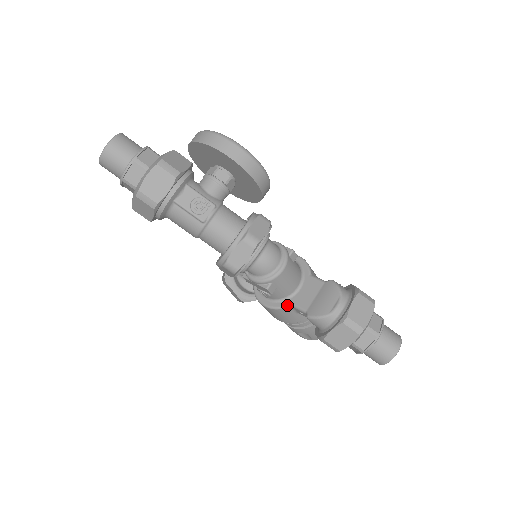
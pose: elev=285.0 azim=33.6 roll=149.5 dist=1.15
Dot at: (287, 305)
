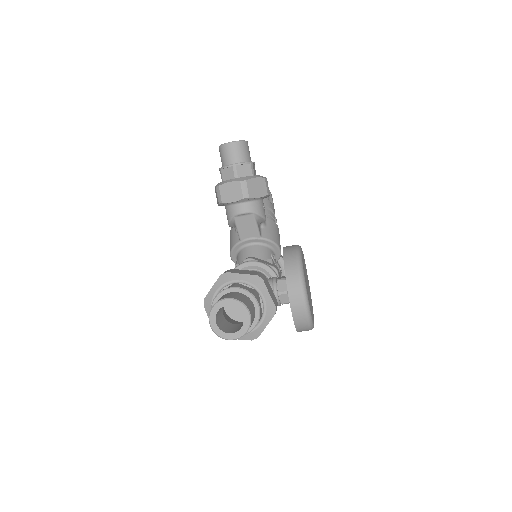
Dot at: occluded
